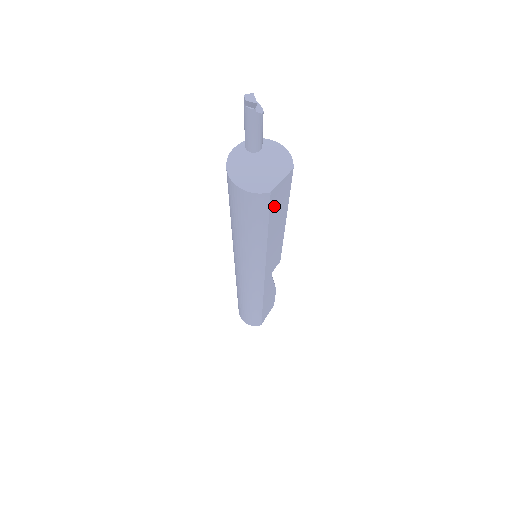
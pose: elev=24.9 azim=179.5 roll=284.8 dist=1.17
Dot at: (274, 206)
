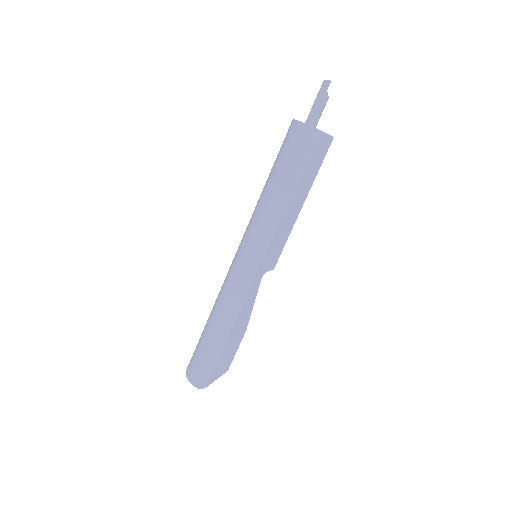
Dot at: (313, 156)
